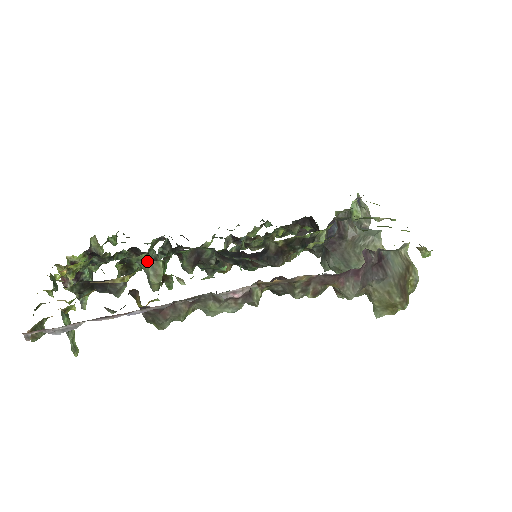
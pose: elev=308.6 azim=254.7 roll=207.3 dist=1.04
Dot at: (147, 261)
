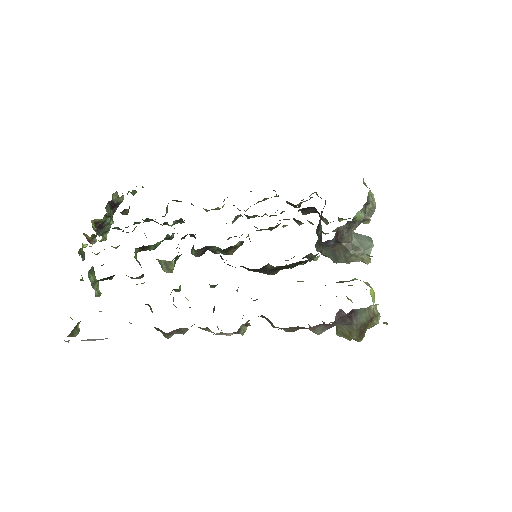
Dot at: (162, 241)
